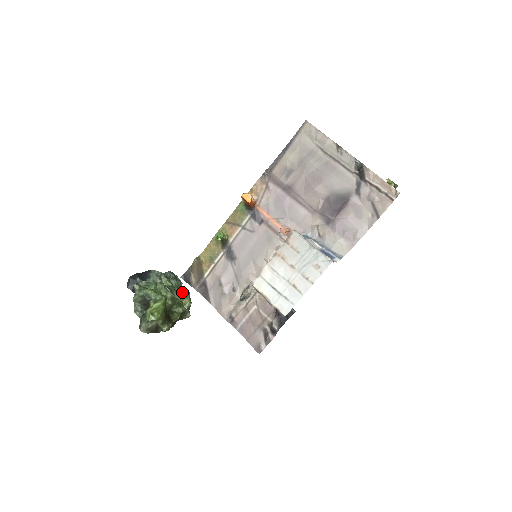
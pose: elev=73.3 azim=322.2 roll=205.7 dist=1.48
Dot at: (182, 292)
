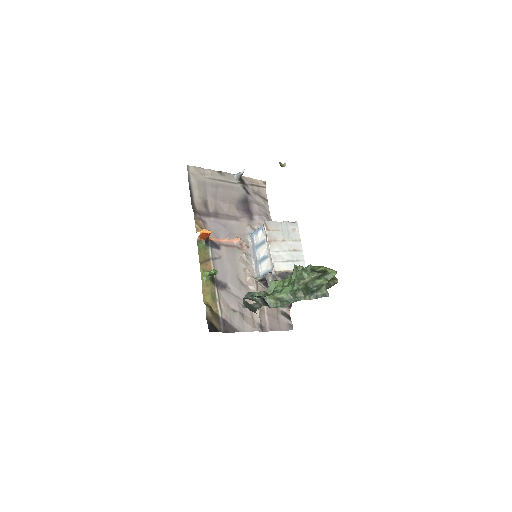
Dot at: occluded
